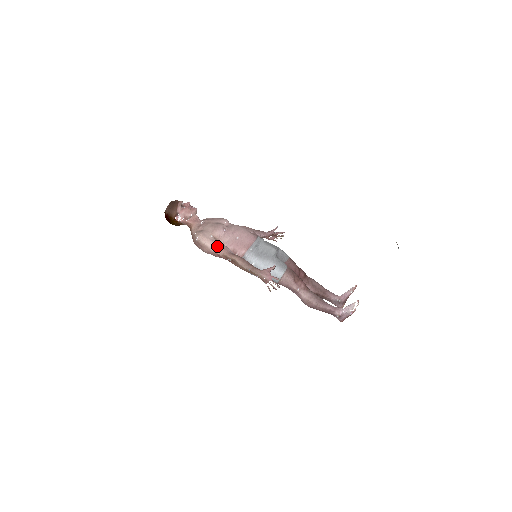
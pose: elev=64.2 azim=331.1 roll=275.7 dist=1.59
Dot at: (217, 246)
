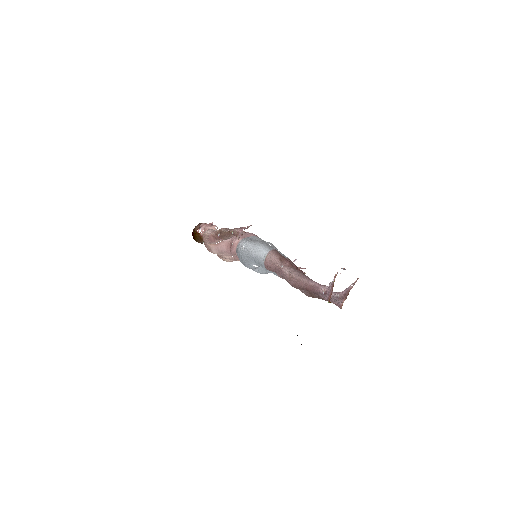
Dot at: (215, 231)
